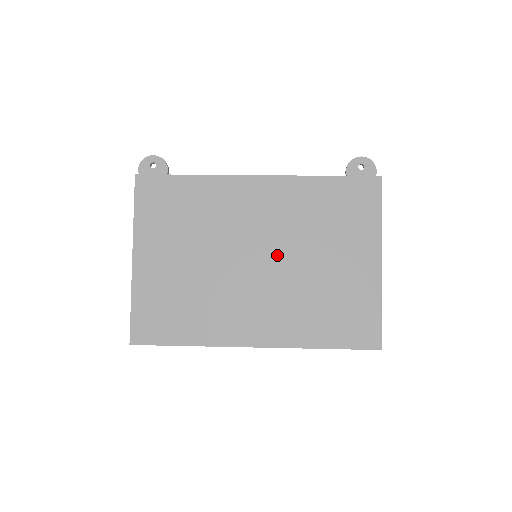
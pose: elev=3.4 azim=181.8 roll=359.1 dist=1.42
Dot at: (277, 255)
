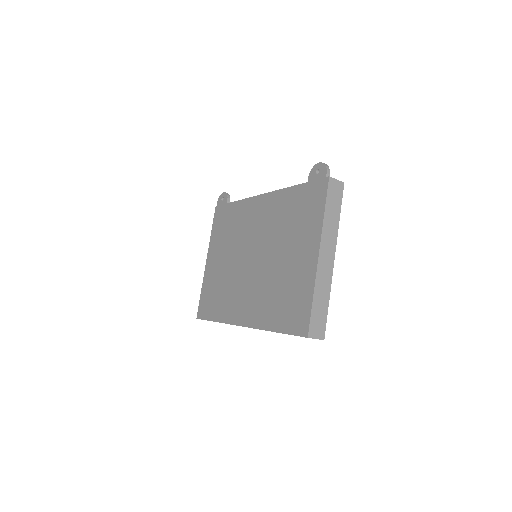
Dot at: (262, 254)
